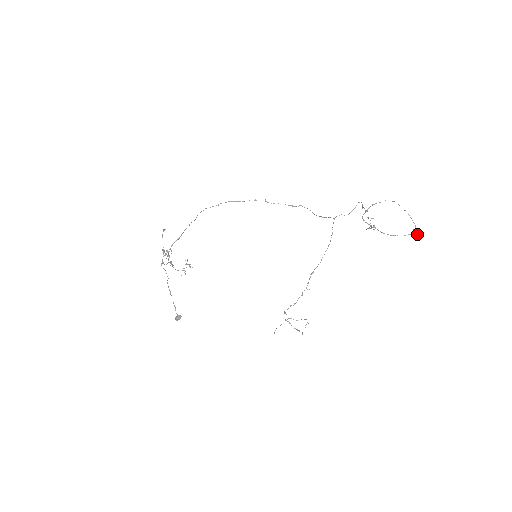
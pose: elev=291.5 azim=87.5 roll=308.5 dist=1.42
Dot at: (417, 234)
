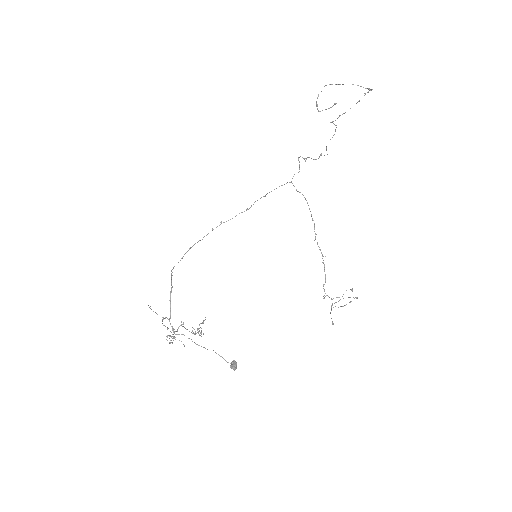
Dot at: (370, 90)
